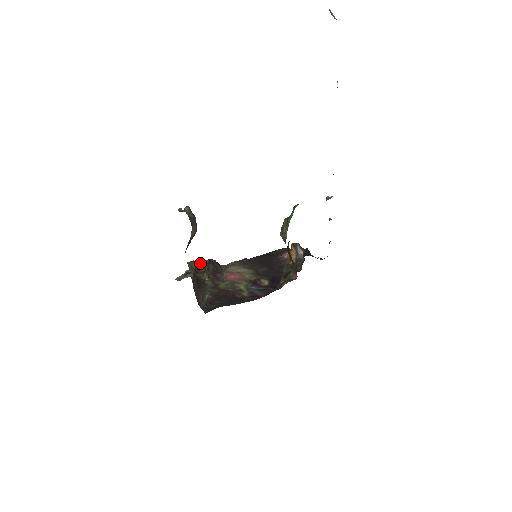
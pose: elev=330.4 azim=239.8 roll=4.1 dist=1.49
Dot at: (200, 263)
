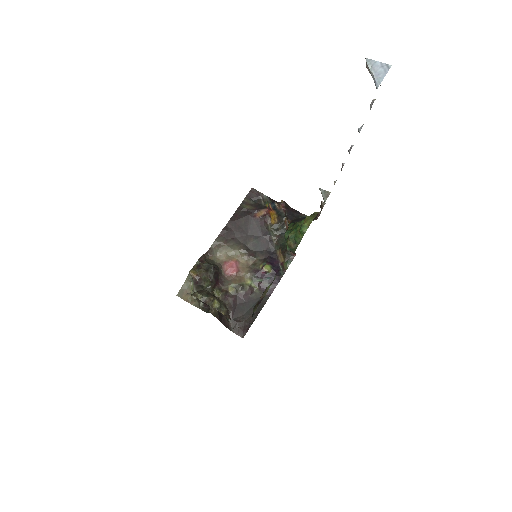
Dot at: (195, 273)
